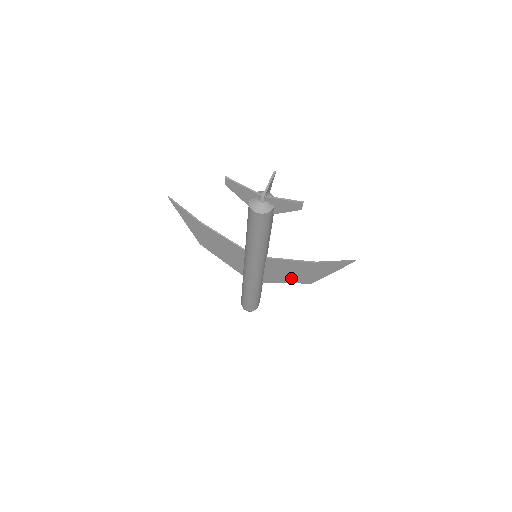
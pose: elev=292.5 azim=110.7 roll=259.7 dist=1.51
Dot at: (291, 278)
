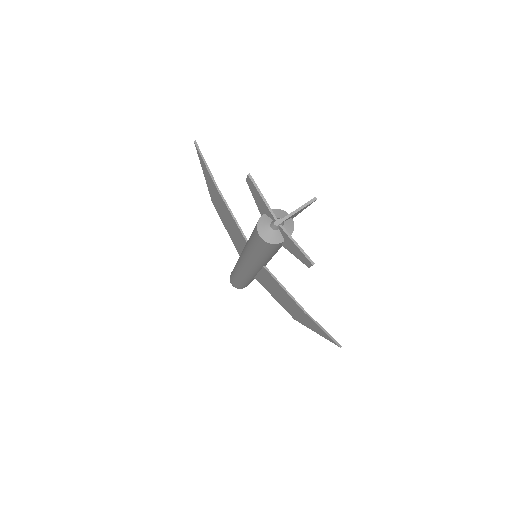
Dot at: (279, 299)
